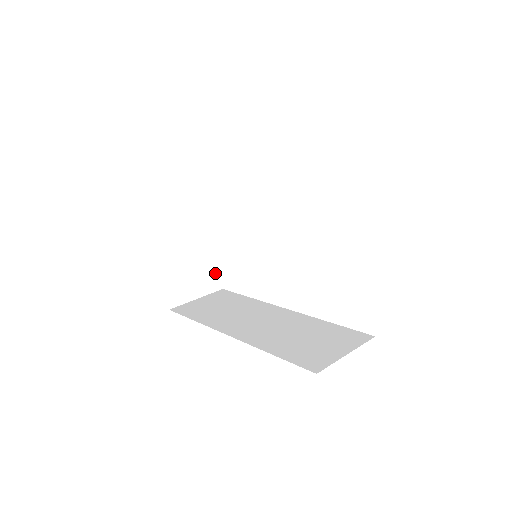
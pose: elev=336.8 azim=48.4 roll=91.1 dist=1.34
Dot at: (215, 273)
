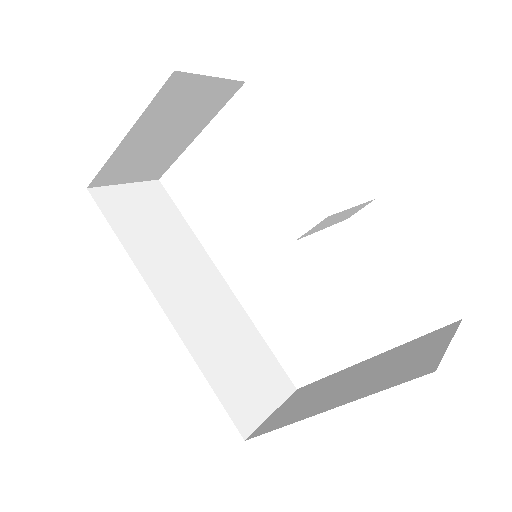
Dot at: (166, 164)
